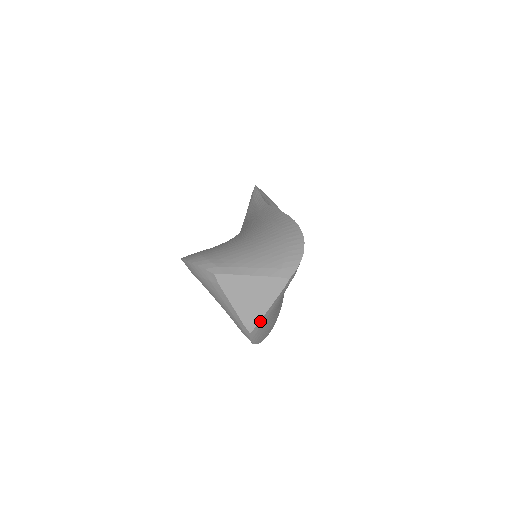
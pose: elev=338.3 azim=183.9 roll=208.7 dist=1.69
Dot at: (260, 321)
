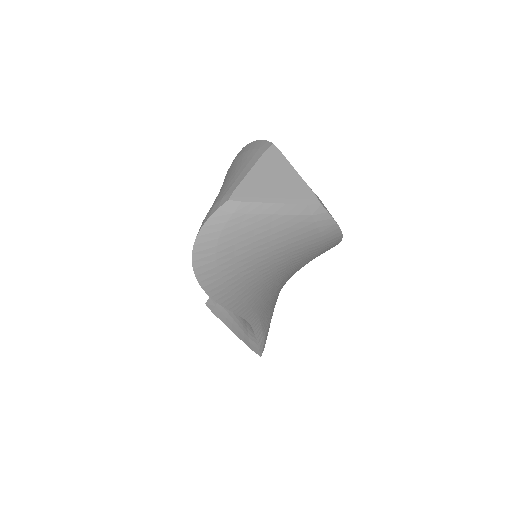
Dot at: (250, 203)
